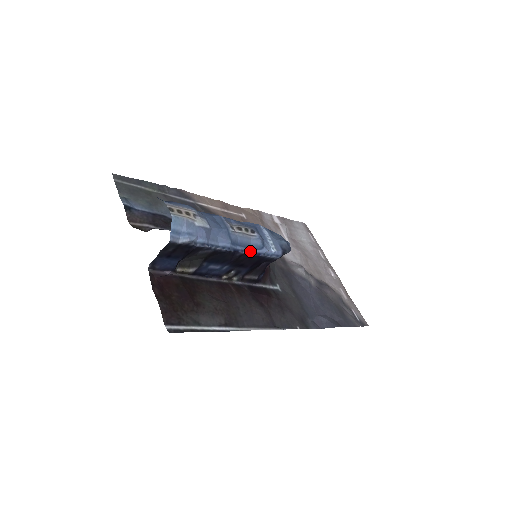
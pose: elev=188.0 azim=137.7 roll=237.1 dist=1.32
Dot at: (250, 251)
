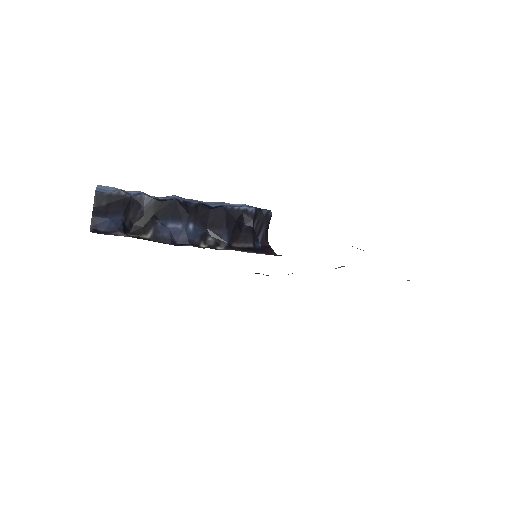
Dot at: (209, 206)
